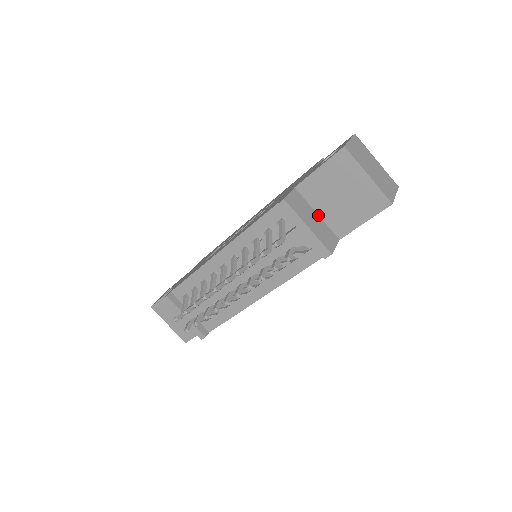
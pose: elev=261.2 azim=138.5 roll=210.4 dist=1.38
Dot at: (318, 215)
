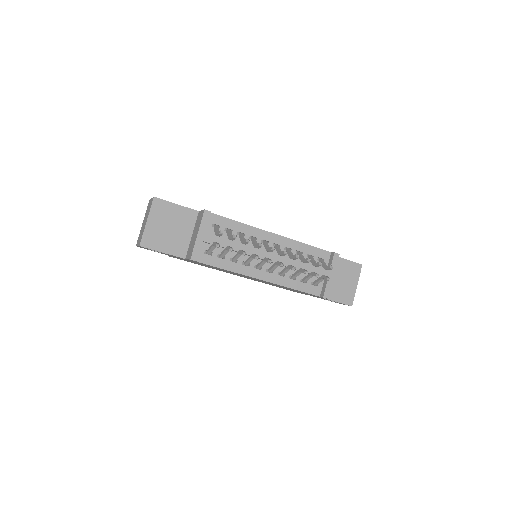
Dot at: occluded
